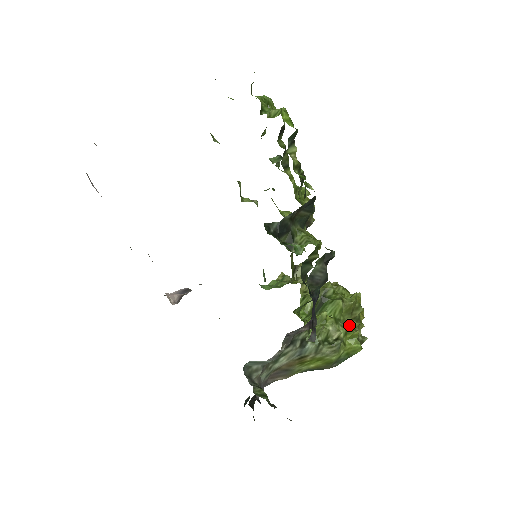
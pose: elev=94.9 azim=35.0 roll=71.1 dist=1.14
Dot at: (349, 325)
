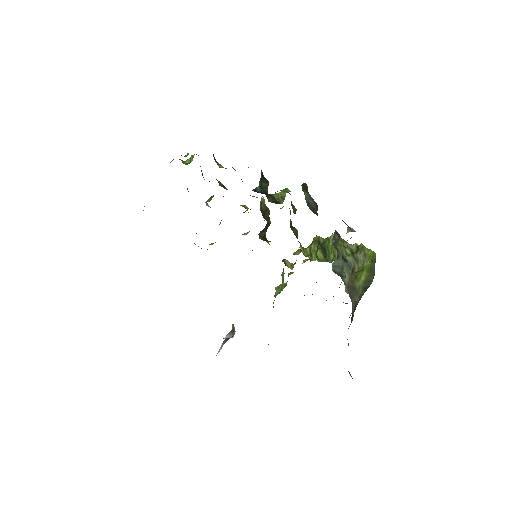
Dot at: occluded
